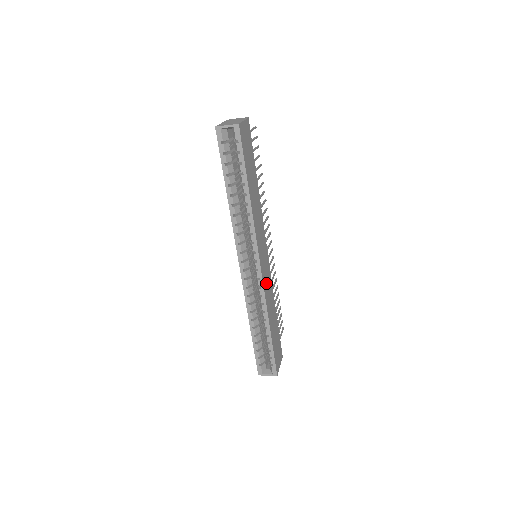
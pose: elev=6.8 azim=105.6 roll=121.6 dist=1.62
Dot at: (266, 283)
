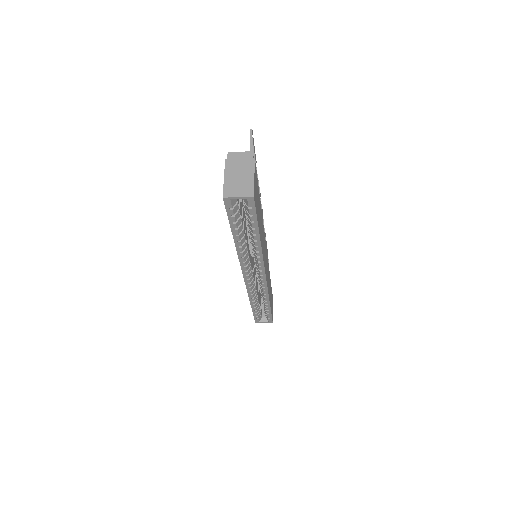
Dot at: (267, 277)
